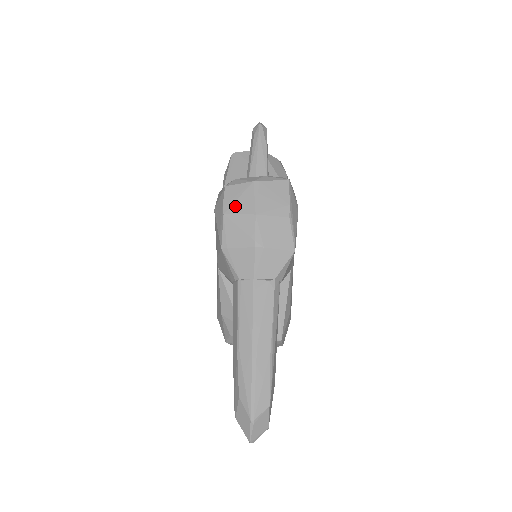
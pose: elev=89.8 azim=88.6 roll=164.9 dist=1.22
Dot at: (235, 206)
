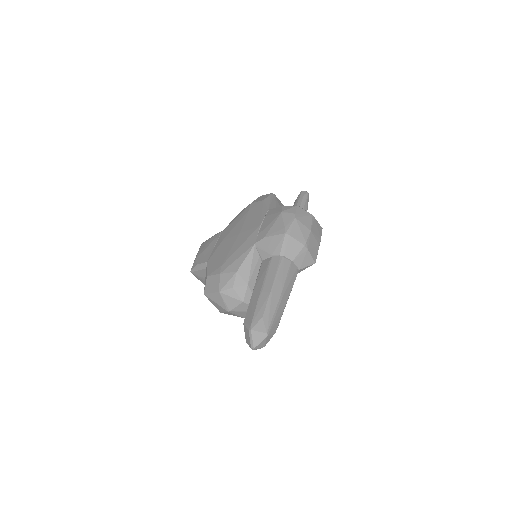
Dot at: (302, 219)
